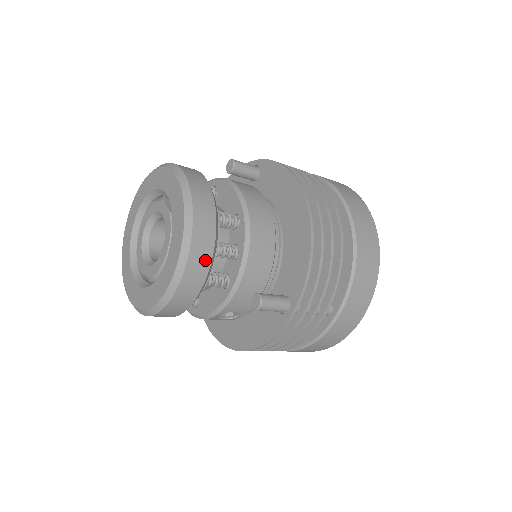
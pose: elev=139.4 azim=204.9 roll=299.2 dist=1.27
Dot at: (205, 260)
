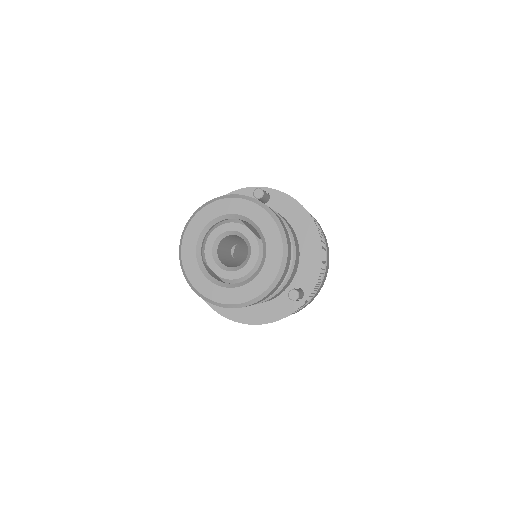
Dot at: (286, 272)
